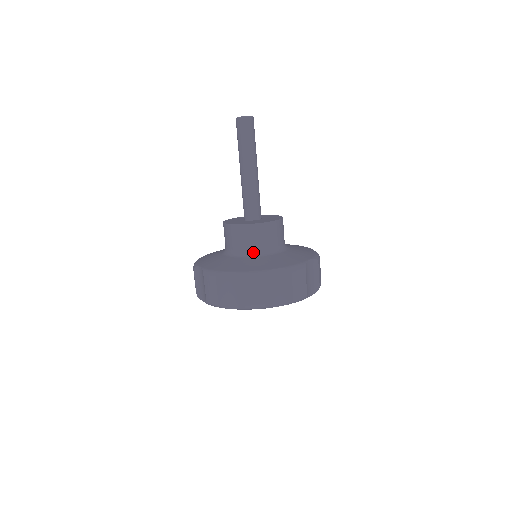
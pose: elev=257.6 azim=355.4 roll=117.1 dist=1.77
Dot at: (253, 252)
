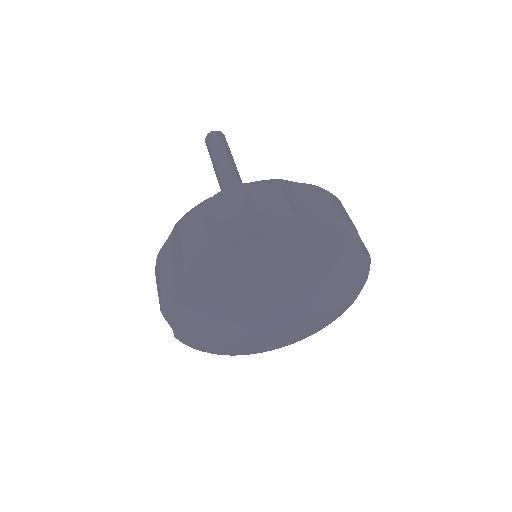
Dot at: occluded
